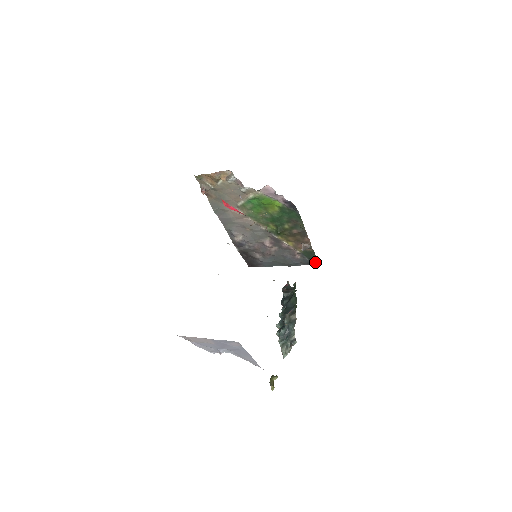
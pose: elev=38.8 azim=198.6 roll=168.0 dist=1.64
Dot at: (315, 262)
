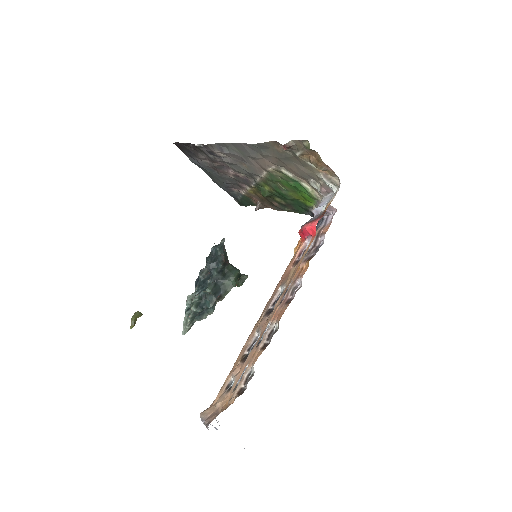
Dot at: (241, 204)
